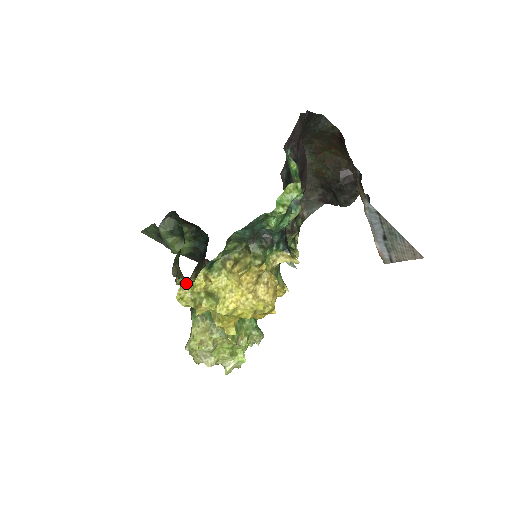
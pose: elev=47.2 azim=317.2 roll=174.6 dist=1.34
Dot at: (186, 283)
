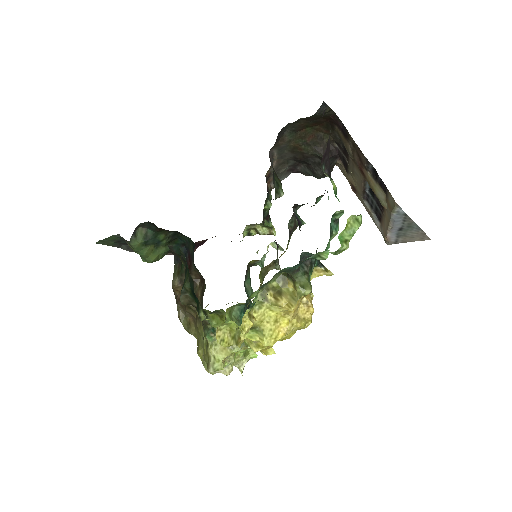
Dot at: (224, 324)
